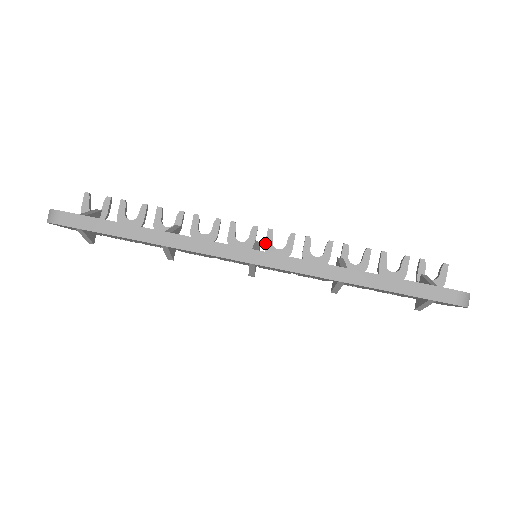
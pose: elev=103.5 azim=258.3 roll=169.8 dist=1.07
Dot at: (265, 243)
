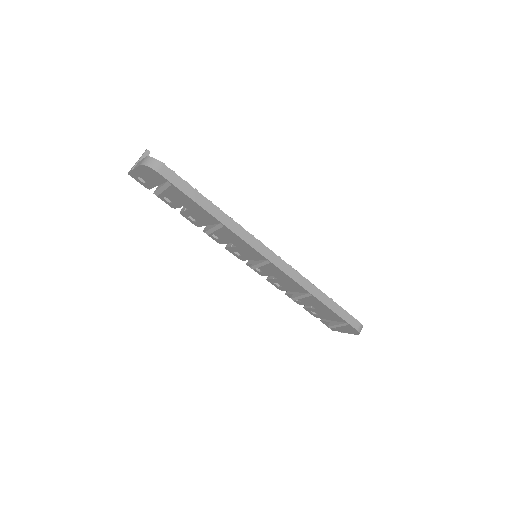
Dot at: occluded
